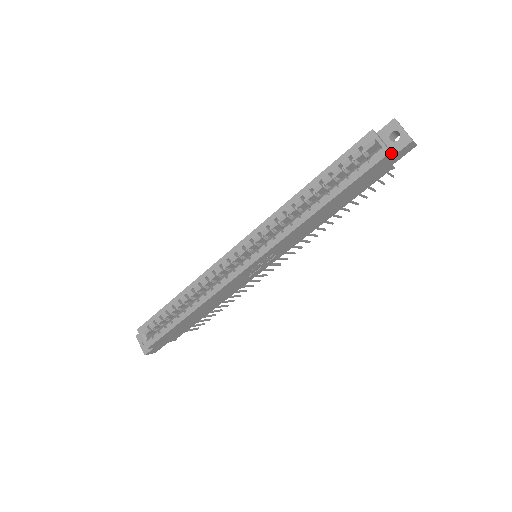
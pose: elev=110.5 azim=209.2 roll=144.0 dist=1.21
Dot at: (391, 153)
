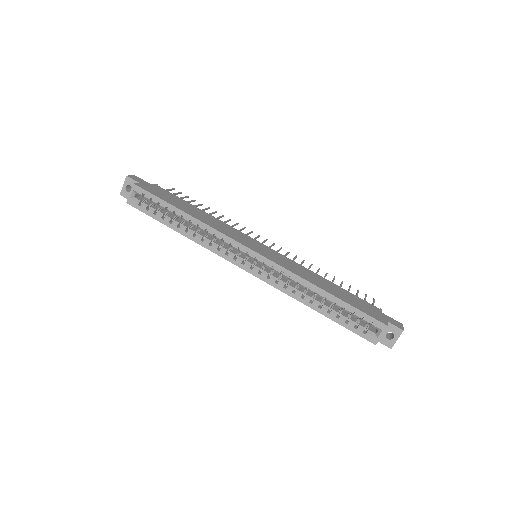
Dot at: (376, 343)
